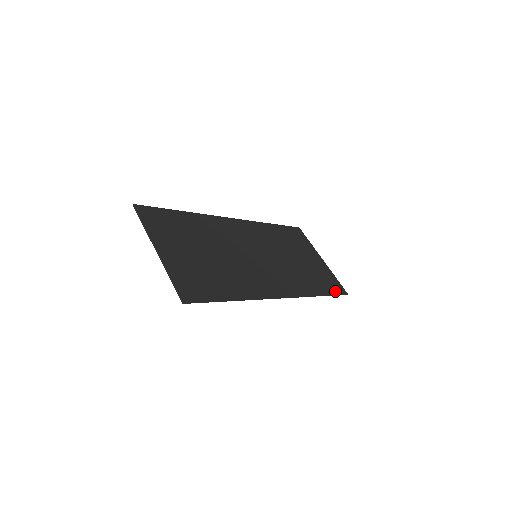
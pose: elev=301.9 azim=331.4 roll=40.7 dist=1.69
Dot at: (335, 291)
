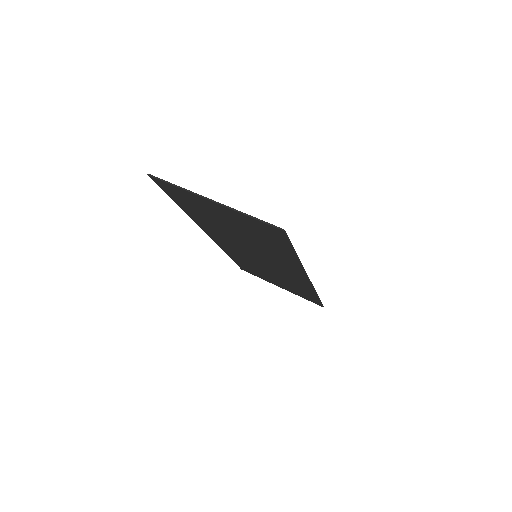
Dot at: occluded
